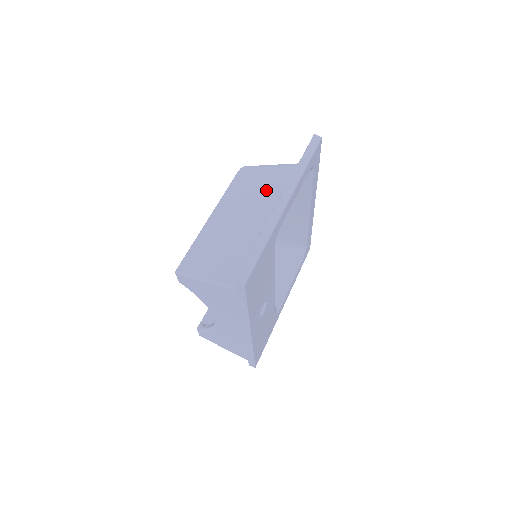
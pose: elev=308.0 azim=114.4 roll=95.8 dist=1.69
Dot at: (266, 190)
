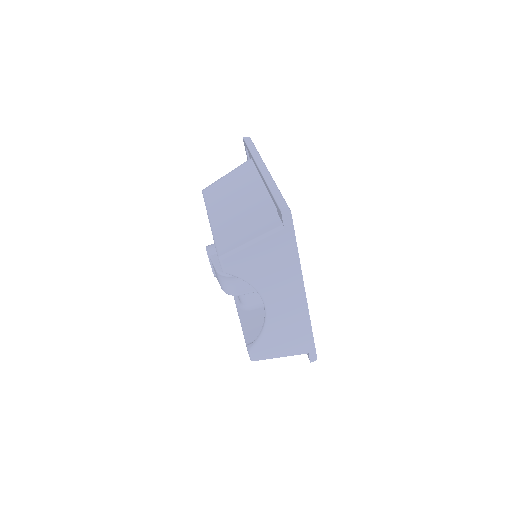
Dot at: (238, 182)
